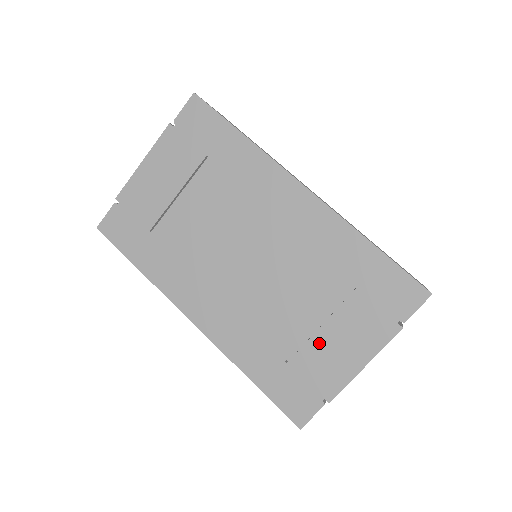
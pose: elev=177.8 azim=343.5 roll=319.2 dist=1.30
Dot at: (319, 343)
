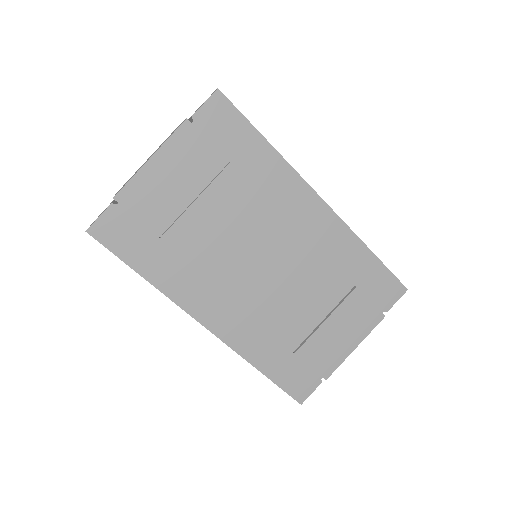
Dot at: (322, 334)
